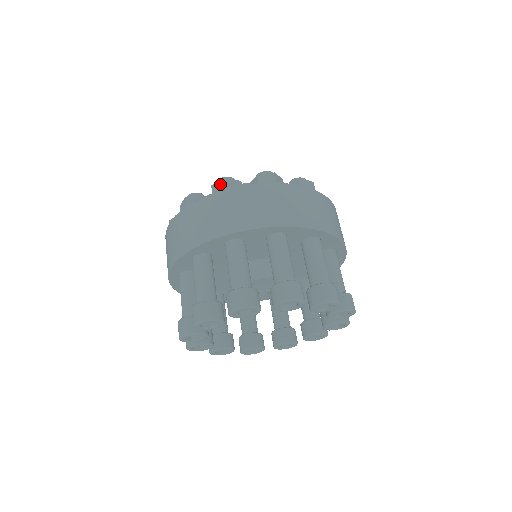
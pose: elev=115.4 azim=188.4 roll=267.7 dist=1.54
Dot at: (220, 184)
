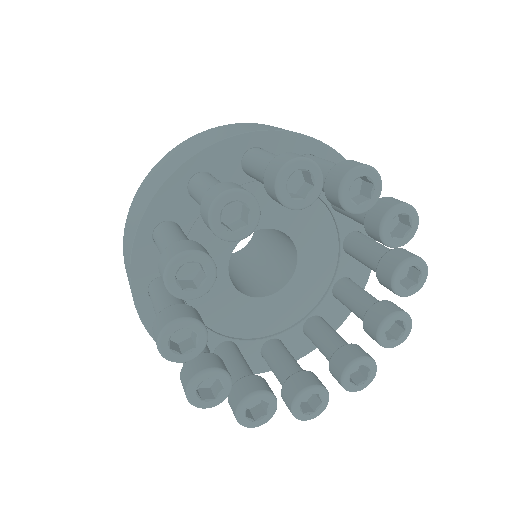
Dot at: occluded
